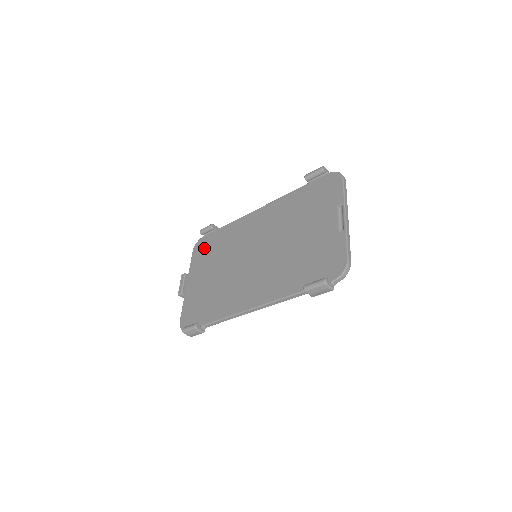
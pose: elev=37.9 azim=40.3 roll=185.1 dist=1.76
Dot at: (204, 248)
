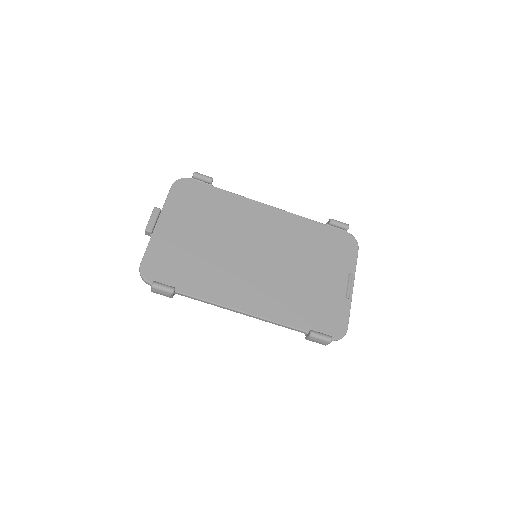
Dot at: (191, 195)
